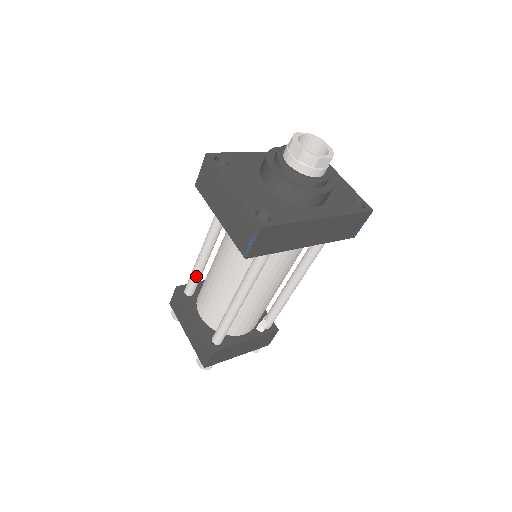
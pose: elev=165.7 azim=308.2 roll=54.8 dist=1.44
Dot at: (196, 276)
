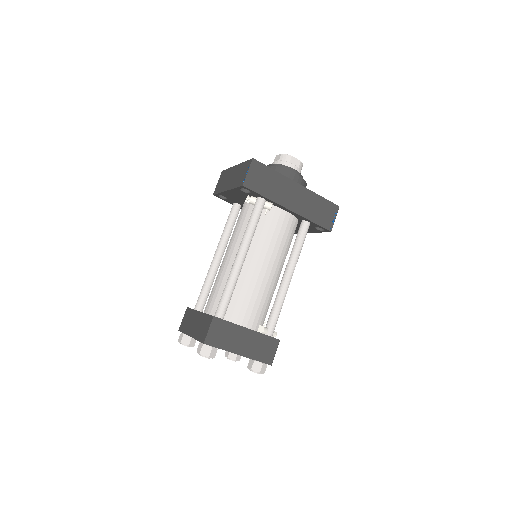
Dot at: (206, 285)
